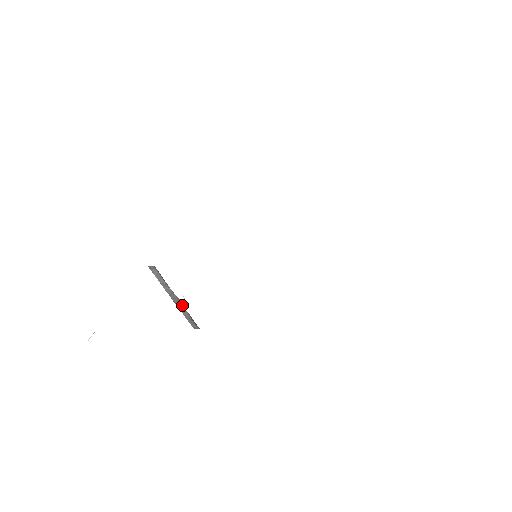
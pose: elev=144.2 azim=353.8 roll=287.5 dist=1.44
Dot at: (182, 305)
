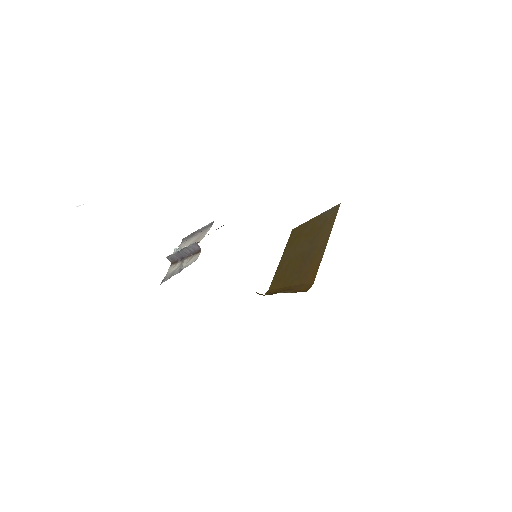
Dot at: (182, 257)
